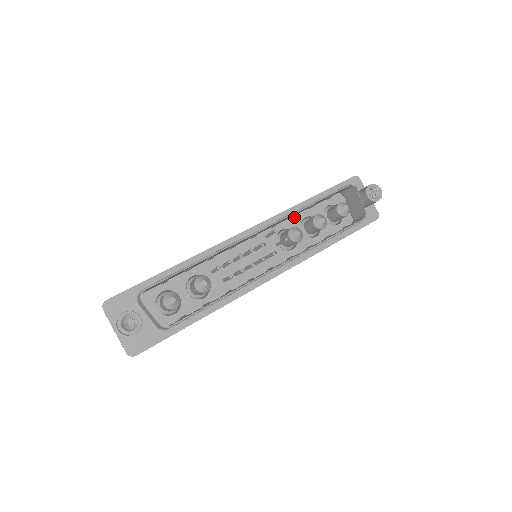
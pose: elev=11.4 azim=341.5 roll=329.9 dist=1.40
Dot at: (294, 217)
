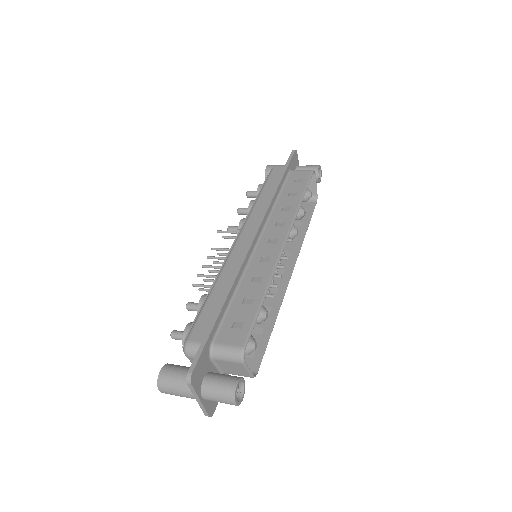
Dot at: occluded
